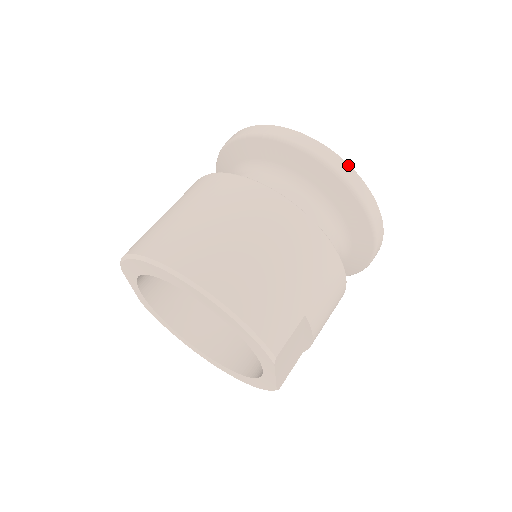
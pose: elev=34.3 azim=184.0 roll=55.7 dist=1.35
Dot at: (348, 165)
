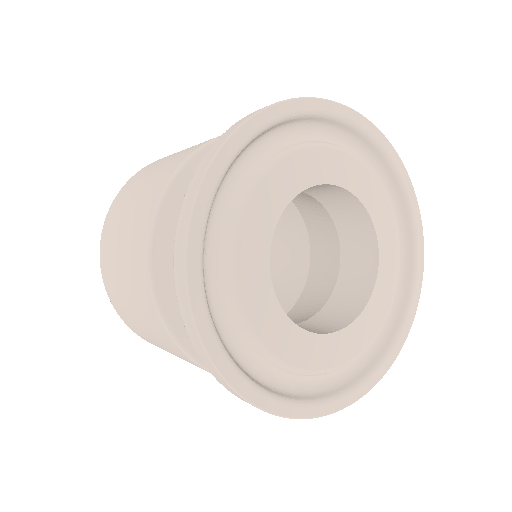
Dot at: (206, 355)
